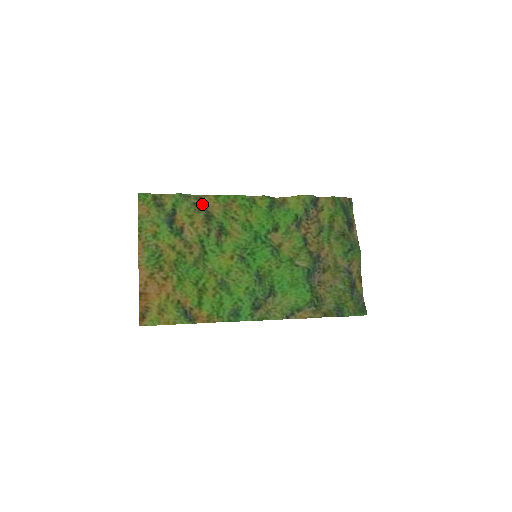
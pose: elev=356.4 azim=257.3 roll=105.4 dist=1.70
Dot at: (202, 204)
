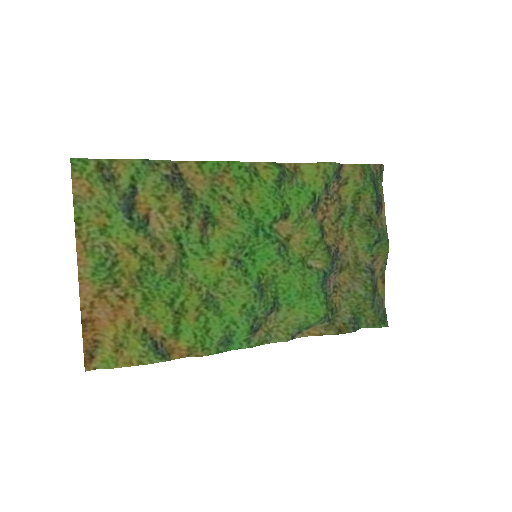
Dot at: (178, 176)
